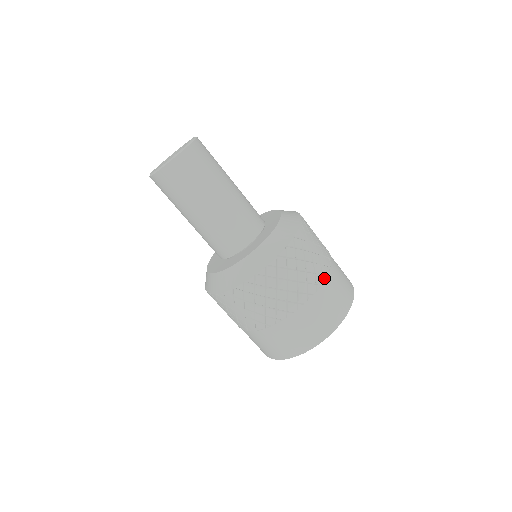
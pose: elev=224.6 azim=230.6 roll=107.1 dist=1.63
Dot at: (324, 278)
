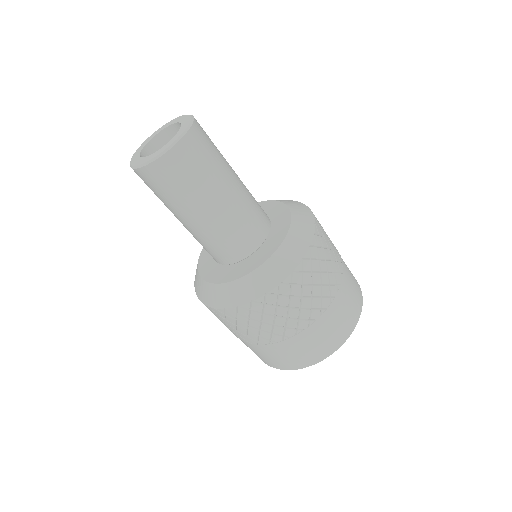
Dot at: (340, 256)
